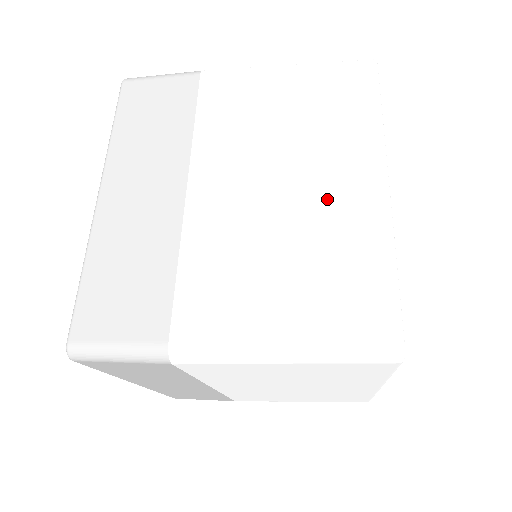
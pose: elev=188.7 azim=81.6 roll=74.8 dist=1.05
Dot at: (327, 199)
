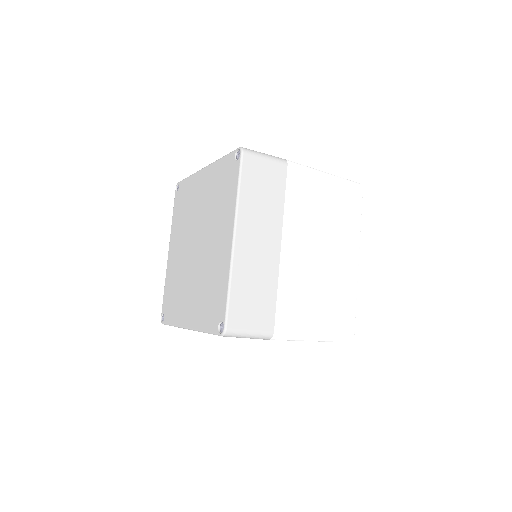
Dot at: (338, 265)
